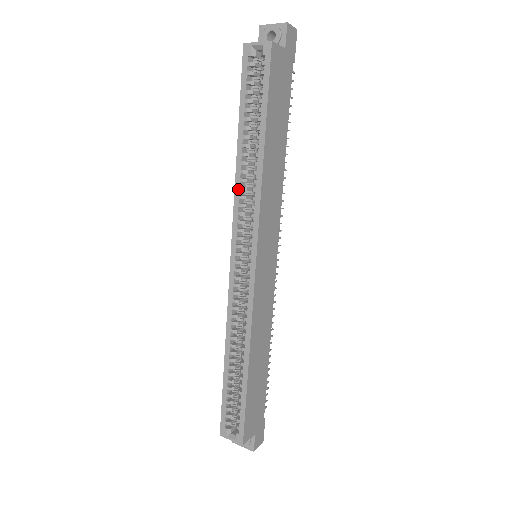
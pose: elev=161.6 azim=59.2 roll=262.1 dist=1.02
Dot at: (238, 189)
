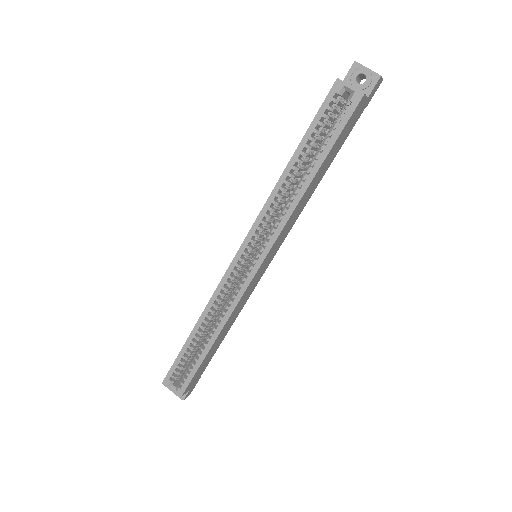
Dot at: (271, 201)
